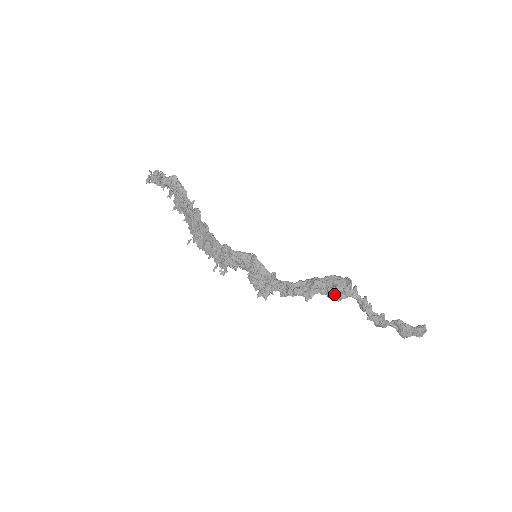
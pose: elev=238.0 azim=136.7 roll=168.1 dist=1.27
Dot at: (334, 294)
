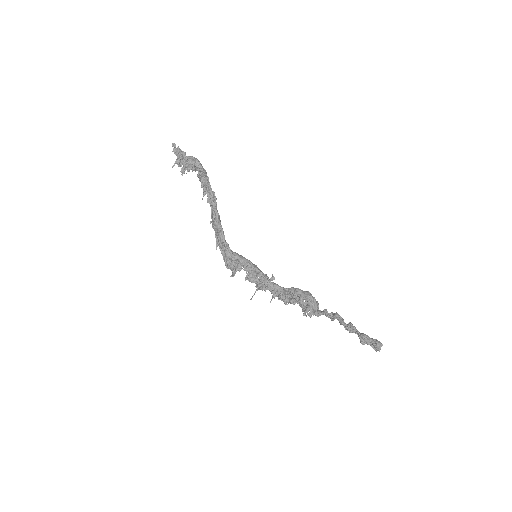
Dot at: (306, 311)
